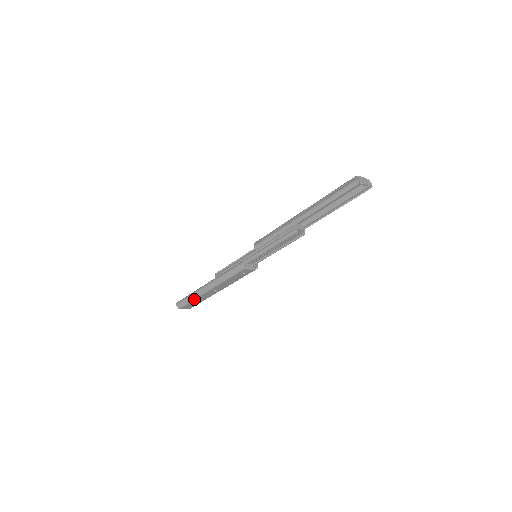
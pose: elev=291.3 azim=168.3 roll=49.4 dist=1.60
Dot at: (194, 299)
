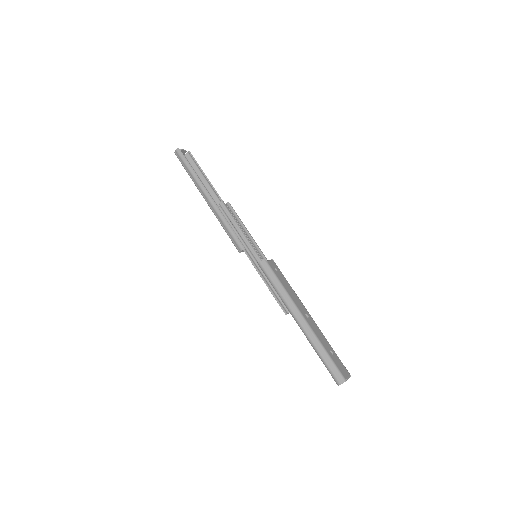
Dot at: (191, 178)
